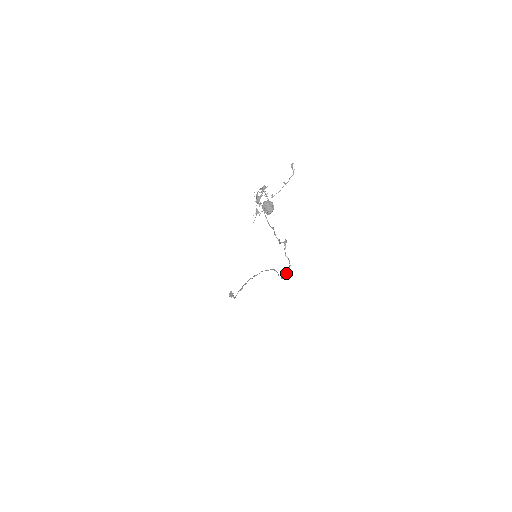
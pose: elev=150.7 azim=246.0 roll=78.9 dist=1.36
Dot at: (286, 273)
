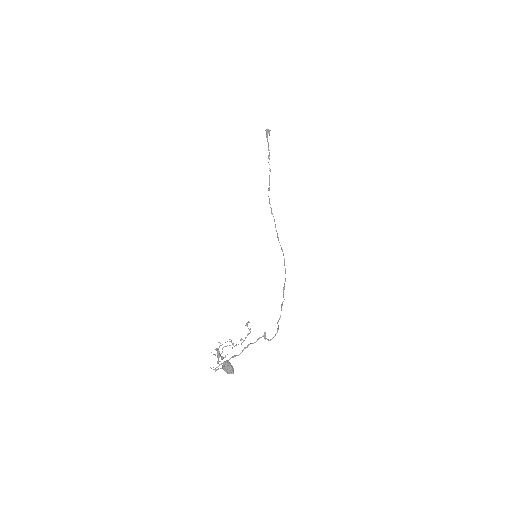
Dot at: (278, 321)
